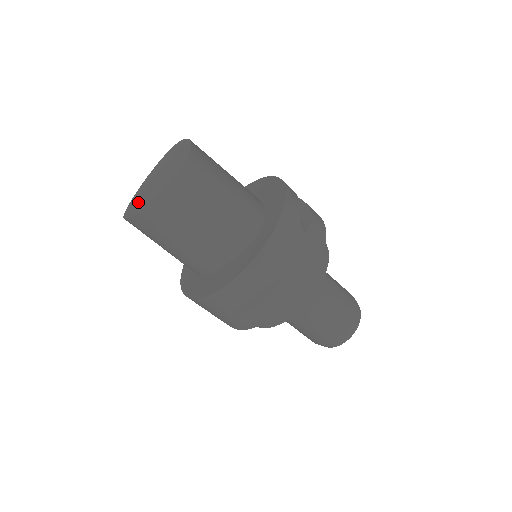
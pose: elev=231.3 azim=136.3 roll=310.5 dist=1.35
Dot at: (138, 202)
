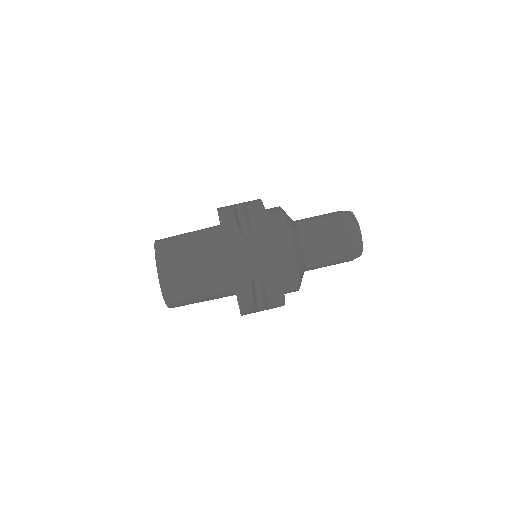
Dot at: occluded
